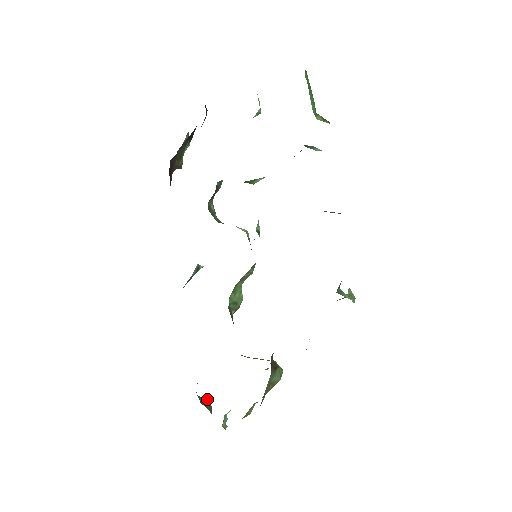
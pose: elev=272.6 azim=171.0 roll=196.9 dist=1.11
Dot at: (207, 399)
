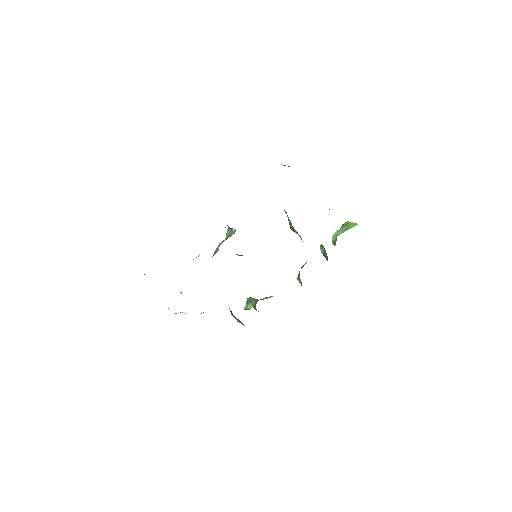
Dot at: occluded
